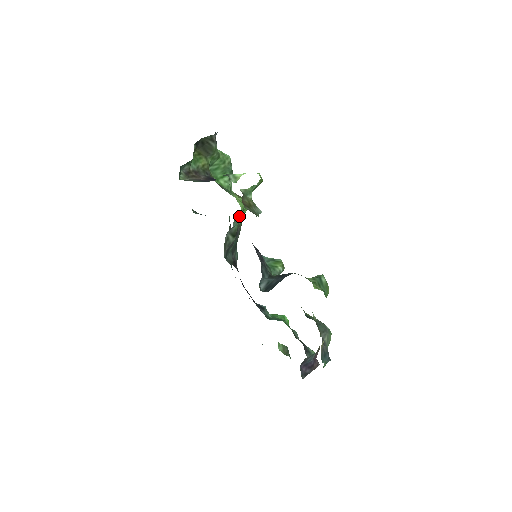
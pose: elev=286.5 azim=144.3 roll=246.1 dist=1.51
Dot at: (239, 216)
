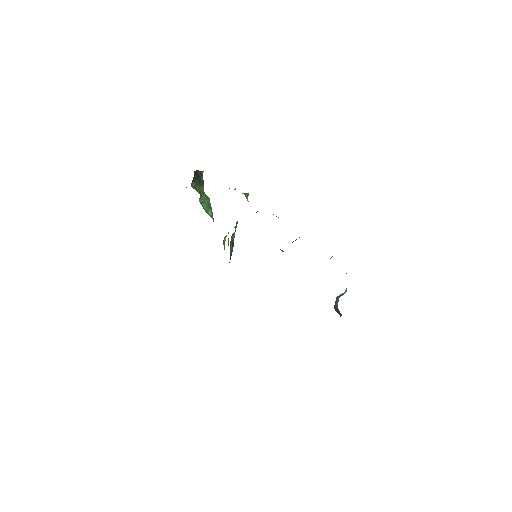
Dot at: (236, 224)
